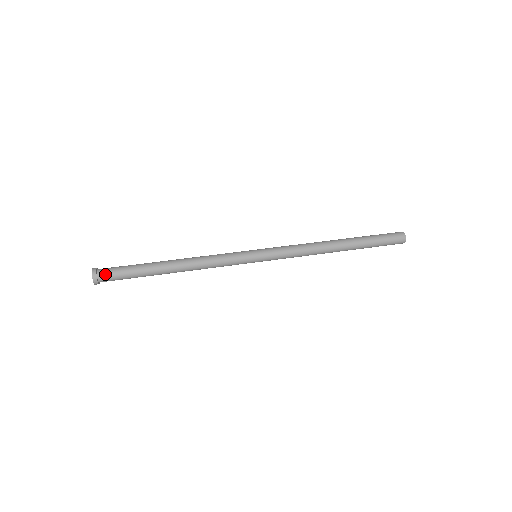
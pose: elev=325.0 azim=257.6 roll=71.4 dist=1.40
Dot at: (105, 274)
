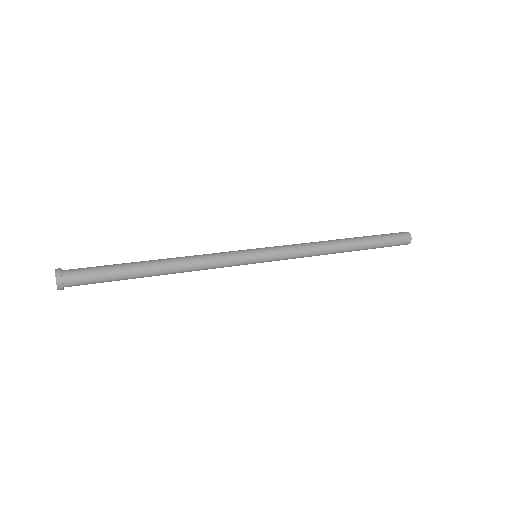
Dot at: (72, 269)
